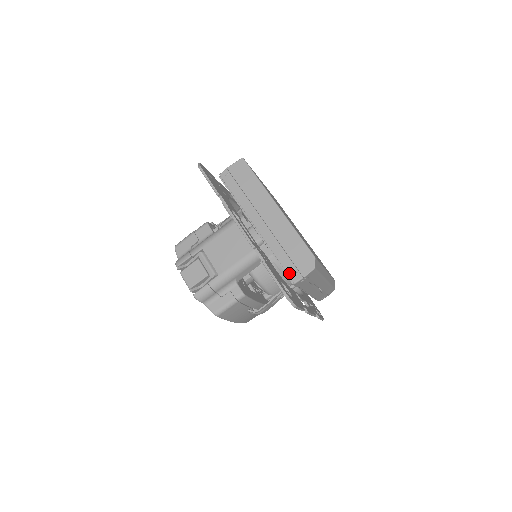
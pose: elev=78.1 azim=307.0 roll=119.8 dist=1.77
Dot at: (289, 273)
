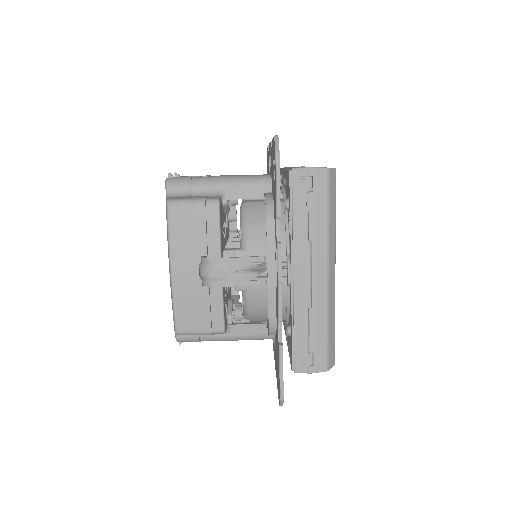
Dot at: occluded
